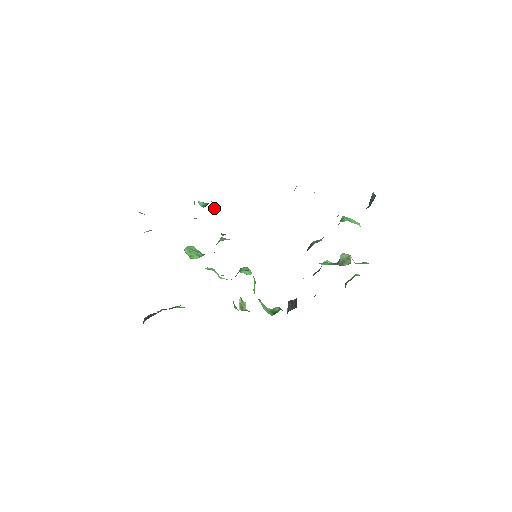
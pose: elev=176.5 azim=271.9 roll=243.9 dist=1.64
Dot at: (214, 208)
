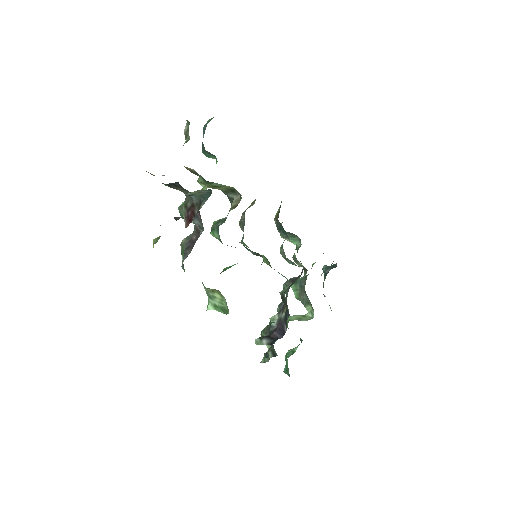
Dot at: occluded
